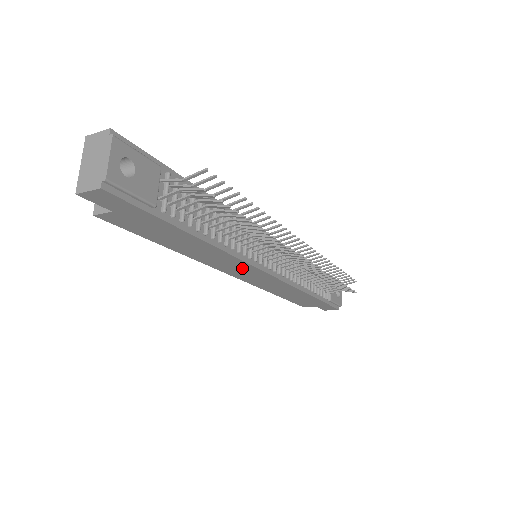
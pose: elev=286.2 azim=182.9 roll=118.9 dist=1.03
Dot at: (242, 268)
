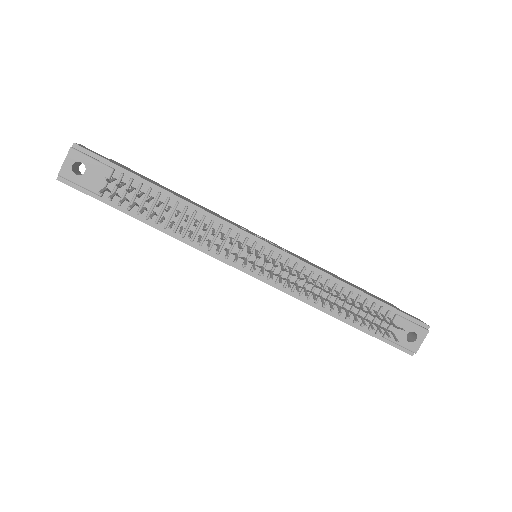
Dot at: occluded
